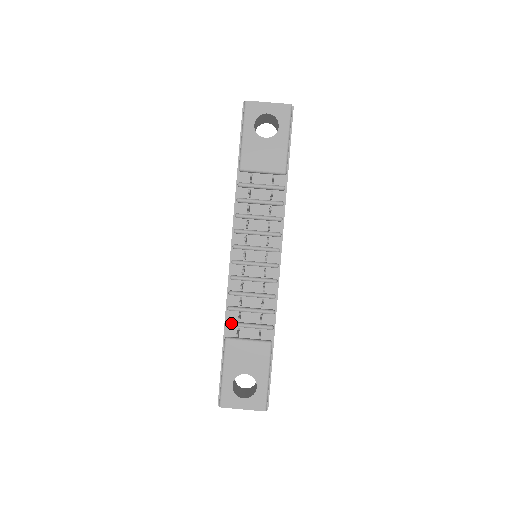
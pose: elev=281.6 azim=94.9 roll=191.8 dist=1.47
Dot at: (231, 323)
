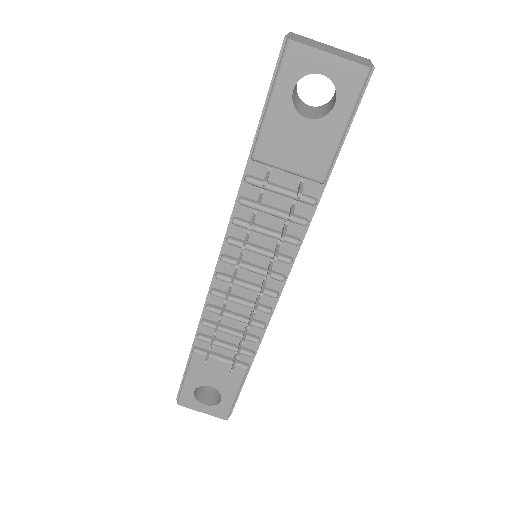
Dot at: (203, 339)
